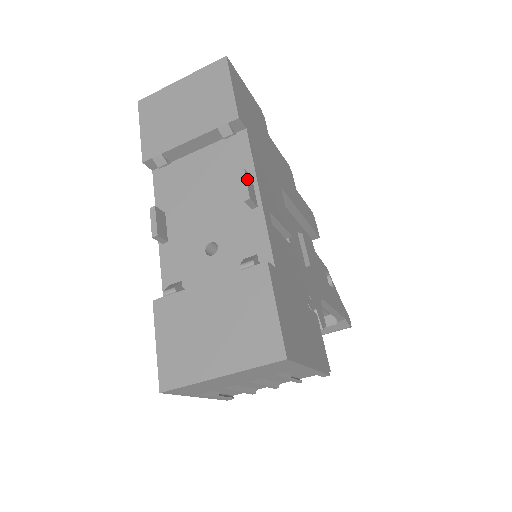
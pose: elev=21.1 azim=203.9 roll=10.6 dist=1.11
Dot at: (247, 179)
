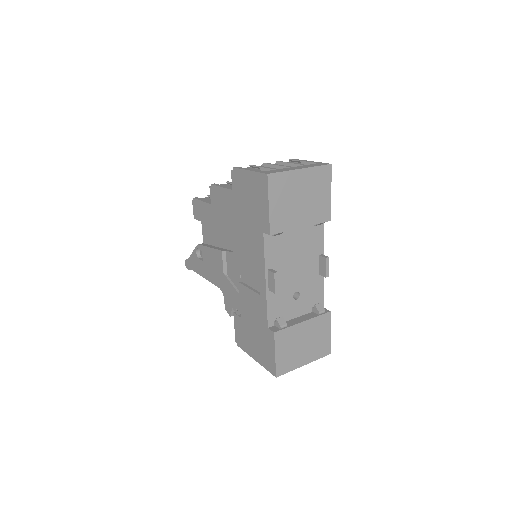
Dot at: (327, 263)
